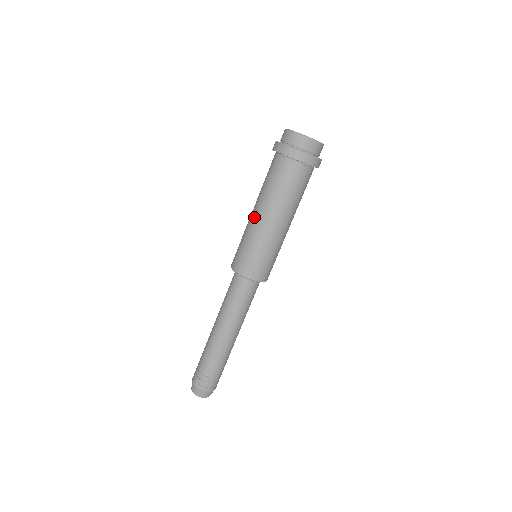
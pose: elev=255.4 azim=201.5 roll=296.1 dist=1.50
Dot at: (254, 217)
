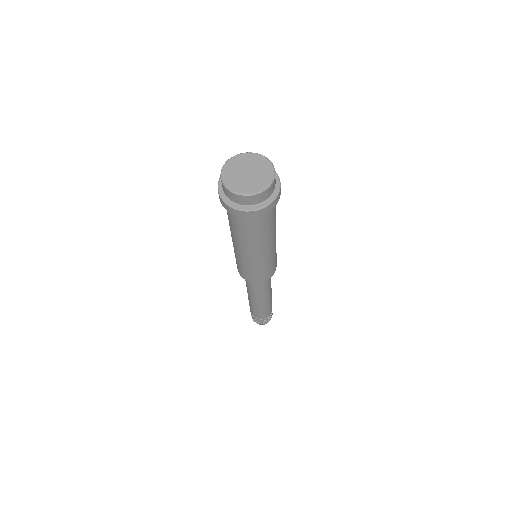
Dot at: (238, 250)
